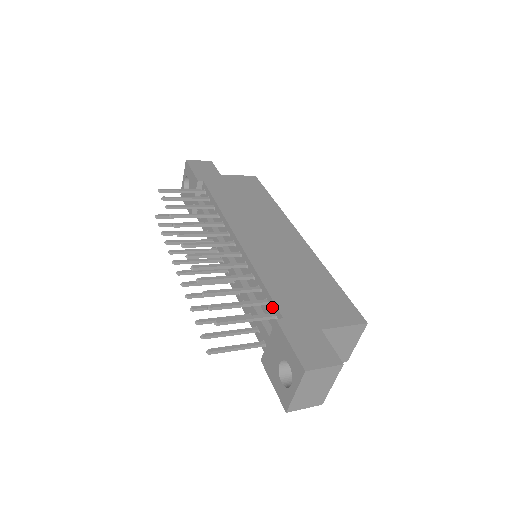
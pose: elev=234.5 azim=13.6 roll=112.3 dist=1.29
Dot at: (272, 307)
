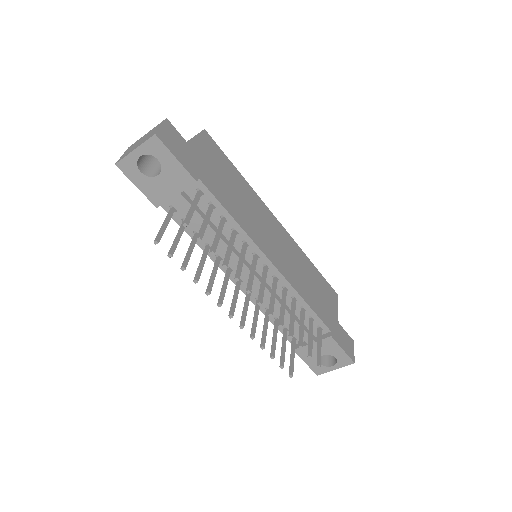
Dot at: (318, 323)
